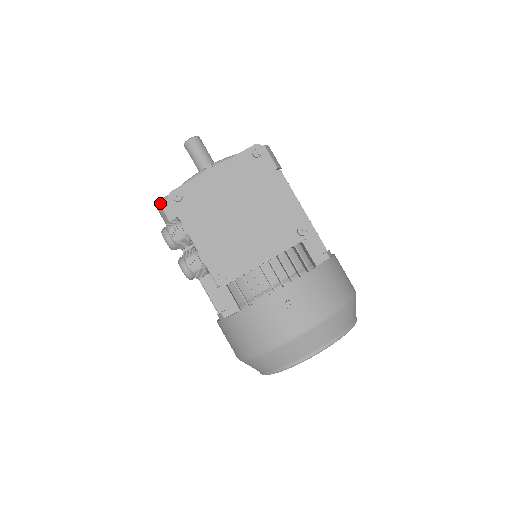
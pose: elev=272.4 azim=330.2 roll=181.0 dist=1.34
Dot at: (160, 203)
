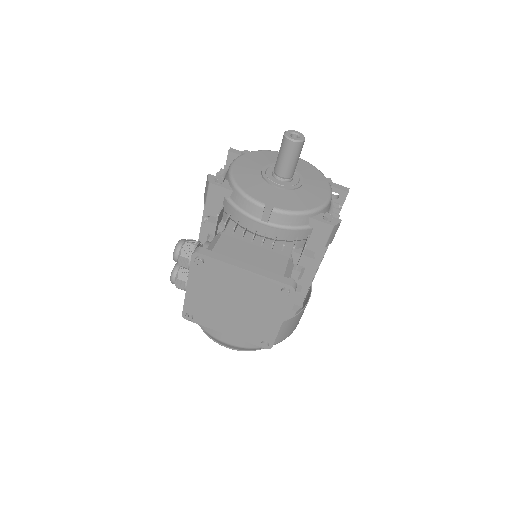
Dot at: (210, 182)
